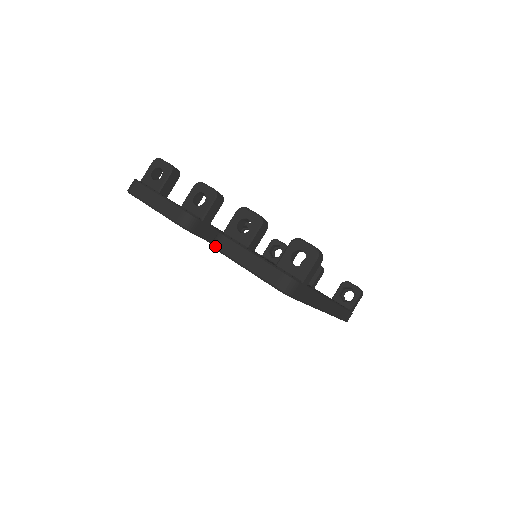
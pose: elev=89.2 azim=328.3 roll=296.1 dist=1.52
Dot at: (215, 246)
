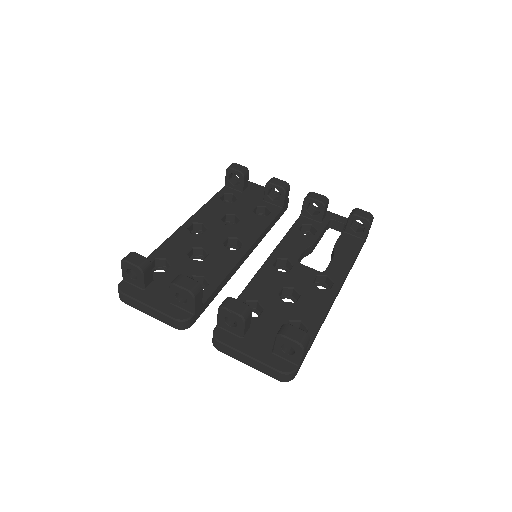
Dot at: occluded
